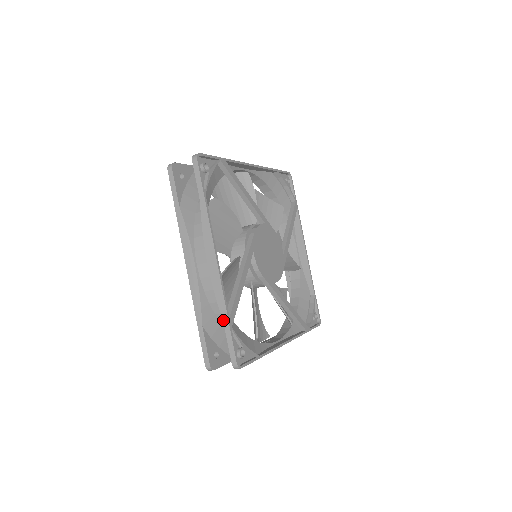
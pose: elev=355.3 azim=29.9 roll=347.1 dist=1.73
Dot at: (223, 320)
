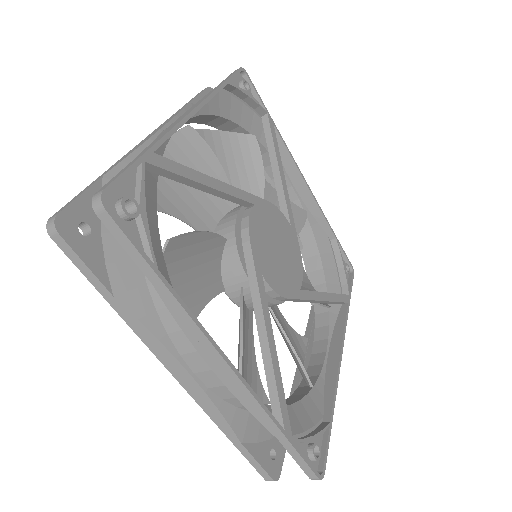
Dot at: (276, 437)
